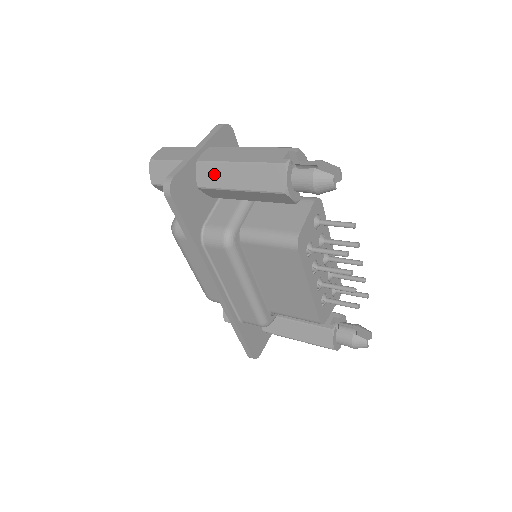
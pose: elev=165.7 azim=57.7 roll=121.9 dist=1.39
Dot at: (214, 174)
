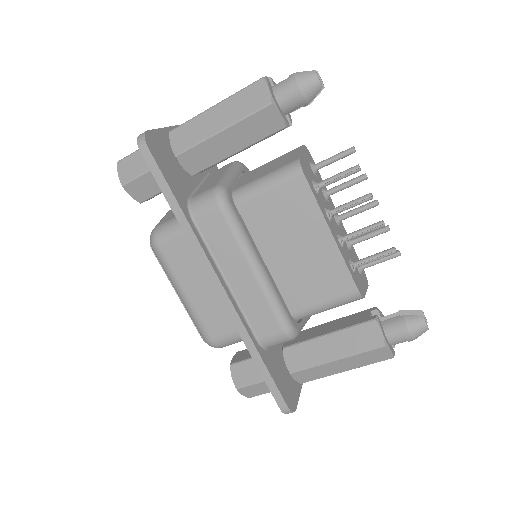
Dot at: (191, 131)
